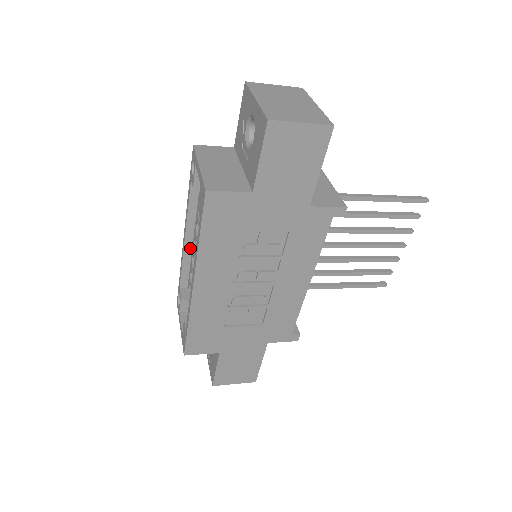
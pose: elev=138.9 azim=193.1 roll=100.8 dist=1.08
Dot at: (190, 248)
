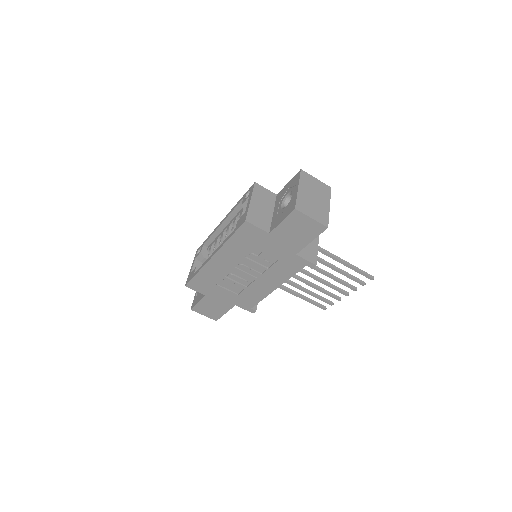
Dot at: (222, 229)
